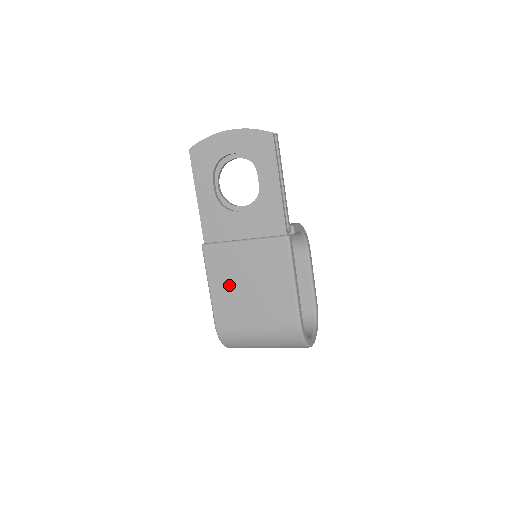
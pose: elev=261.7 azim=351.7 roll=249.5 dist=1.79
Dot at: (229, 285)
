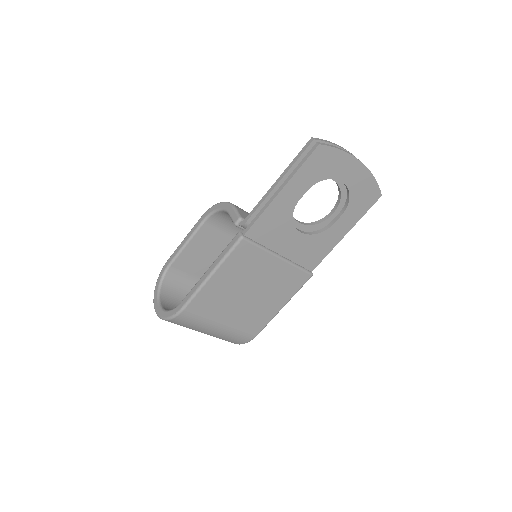
Dot at: (232, 284)
